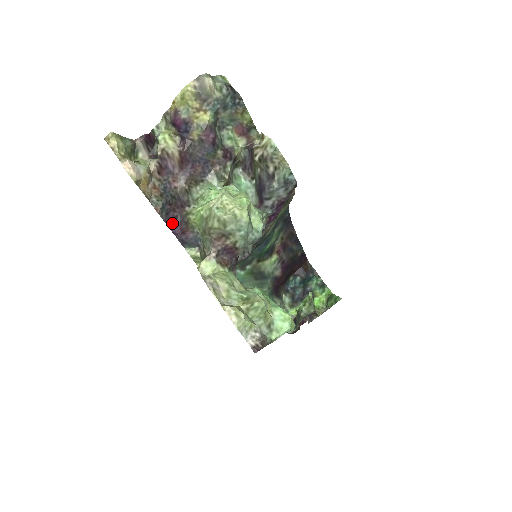
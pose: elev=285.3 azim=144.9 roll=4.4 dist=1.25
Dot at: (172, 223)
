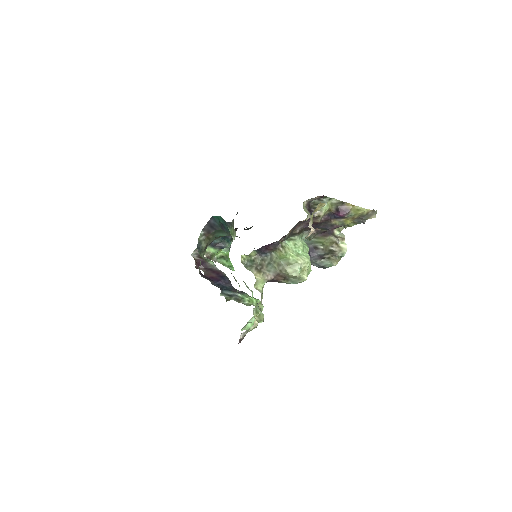
Dot at: (271, 243)
